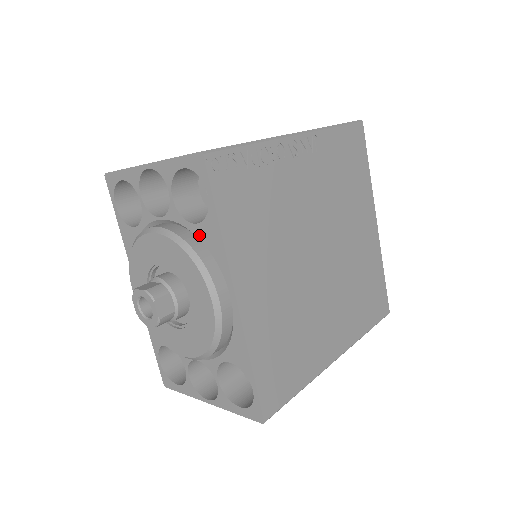
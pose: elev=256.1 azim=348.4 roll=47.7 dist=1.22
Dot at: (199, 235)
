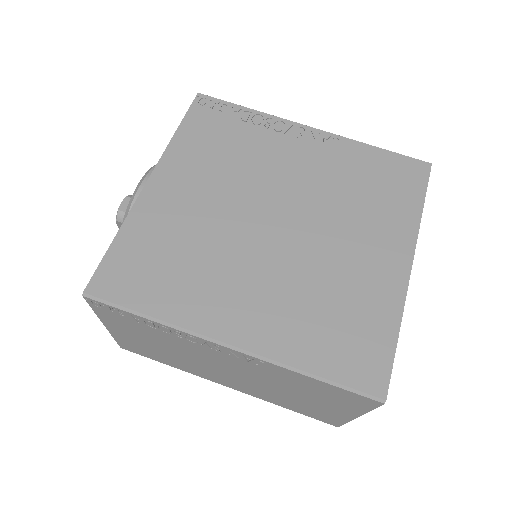
Dot at: occluded
